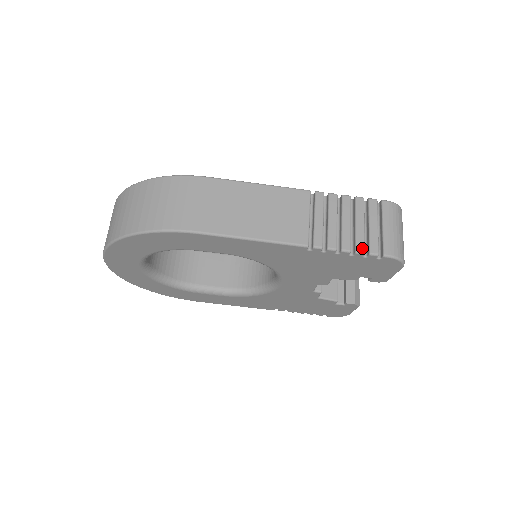
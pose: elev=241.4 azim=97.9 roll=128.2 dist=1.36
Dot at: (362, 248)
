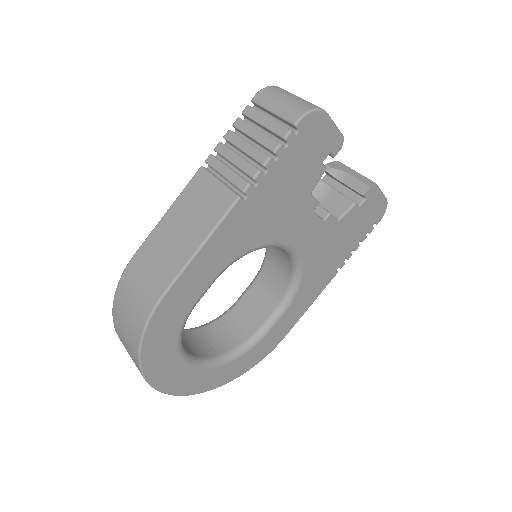
Dot at: (274, 144)
